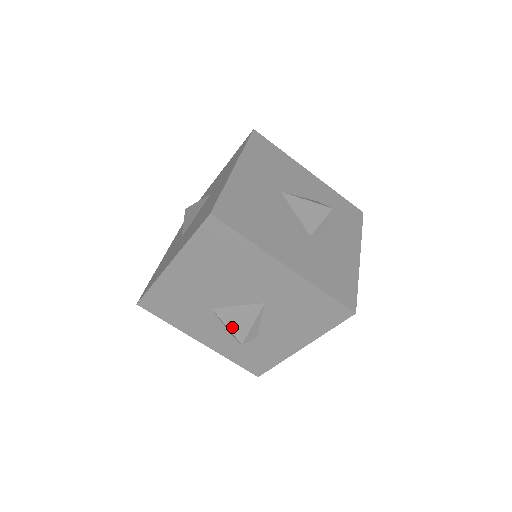
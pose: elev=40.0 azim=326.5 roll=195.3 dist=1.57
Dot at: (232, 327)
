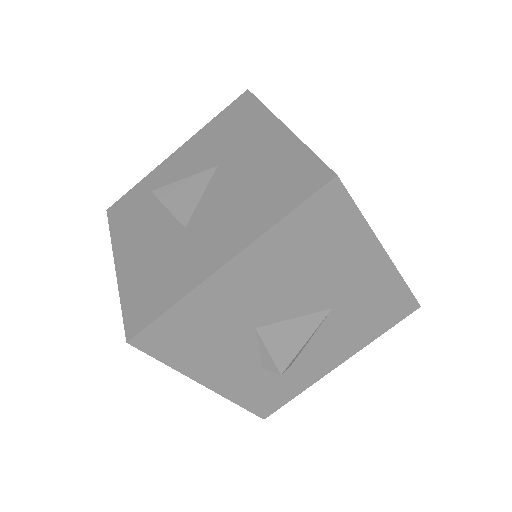
Dot at: (276, 351)
